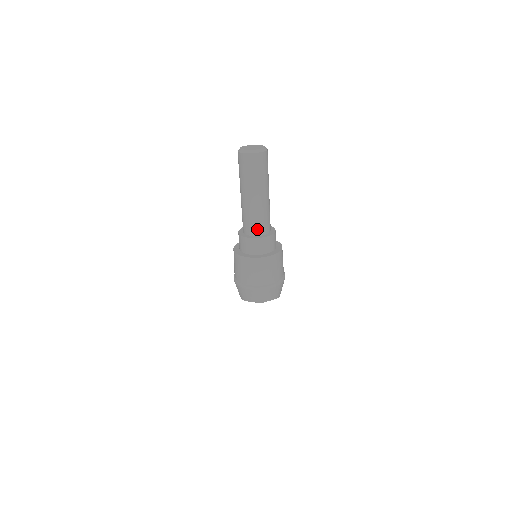
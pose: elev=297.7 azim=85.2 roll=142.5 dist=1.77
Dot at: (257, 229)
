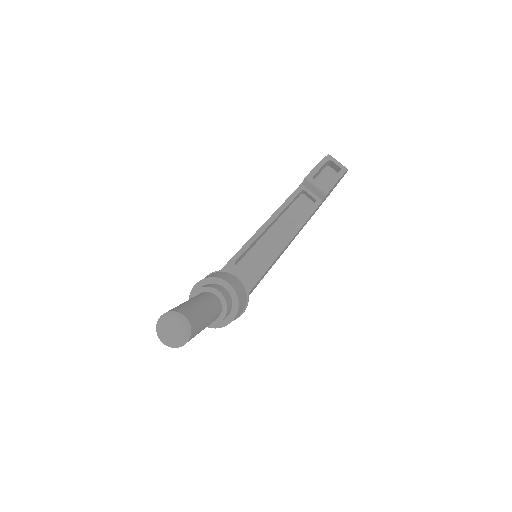
Dot at: occluded
